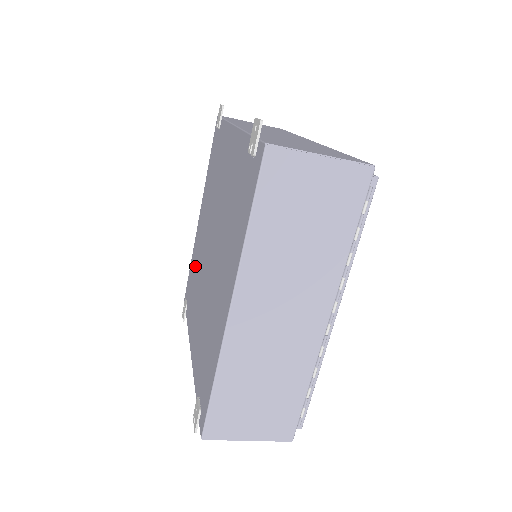
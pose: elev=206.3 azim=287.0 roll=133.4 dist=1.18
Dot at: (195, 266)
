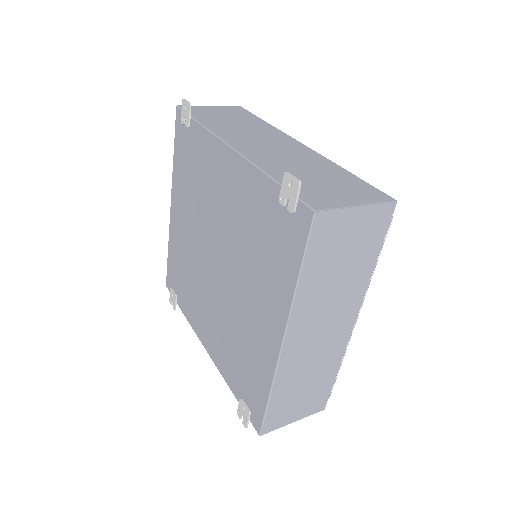
Dot at: (182, 262)
